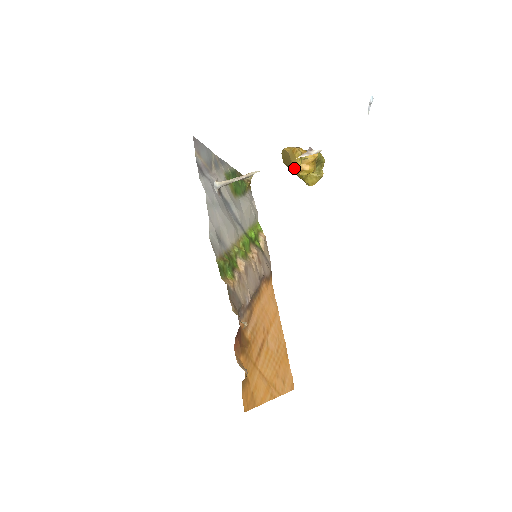
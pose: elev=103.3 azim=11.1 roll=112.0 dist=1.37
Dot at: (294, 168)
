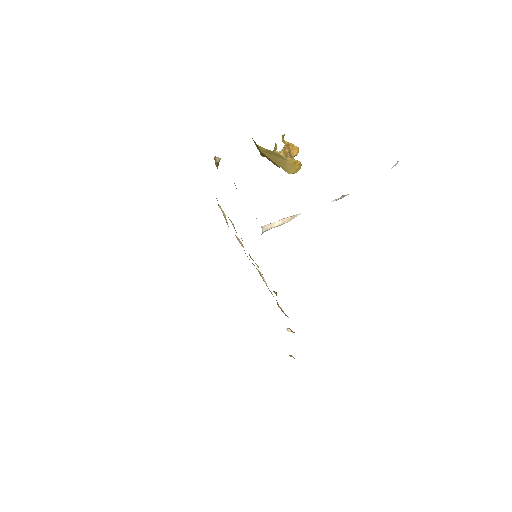
Dot at: occluded
